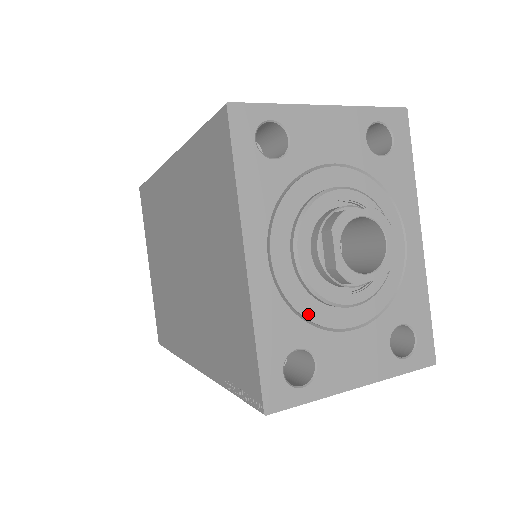
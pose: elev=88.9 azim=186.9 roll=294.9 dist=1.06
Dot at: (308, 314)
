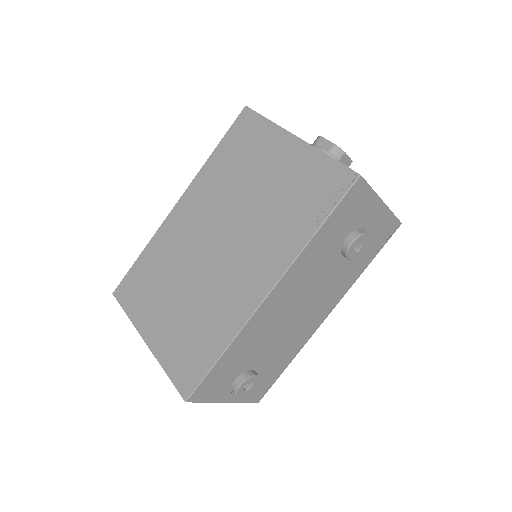
Dot at: occluded
